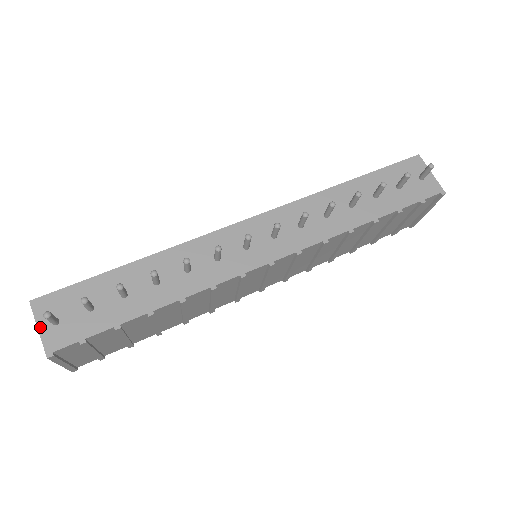
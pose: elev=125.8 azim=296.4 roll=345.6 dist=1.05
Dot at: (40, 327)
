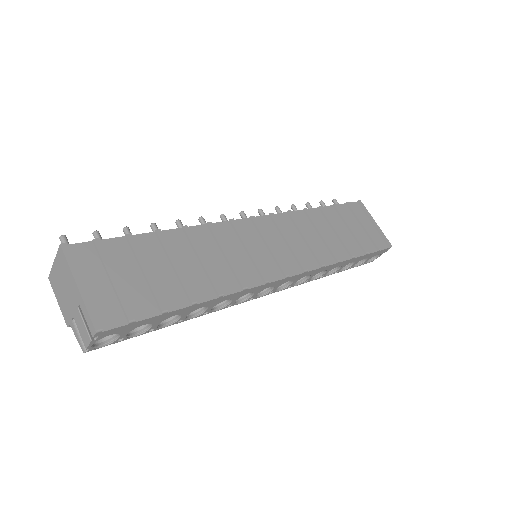
Dot at: (56, 262)
